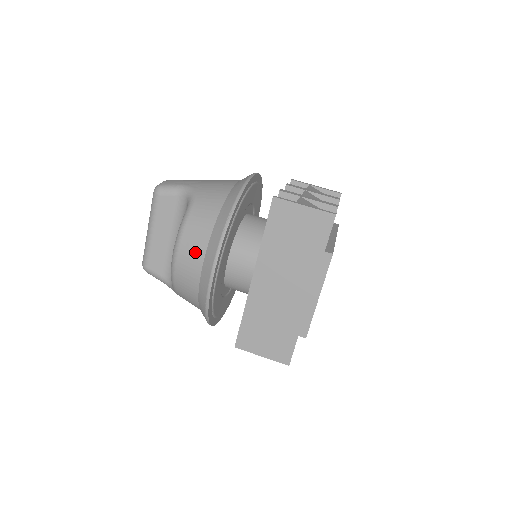
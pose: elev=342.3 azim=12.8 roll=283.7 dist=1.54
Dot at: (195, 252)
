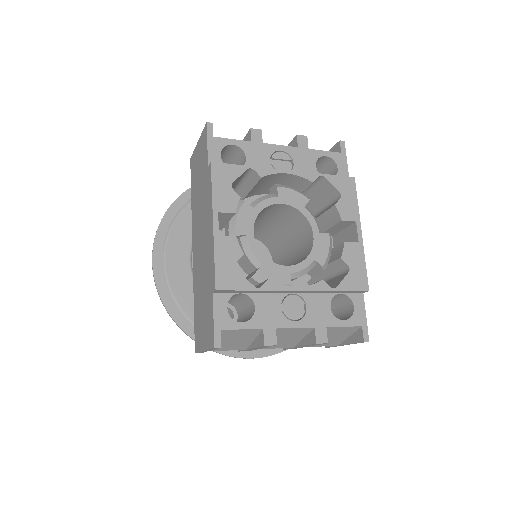
Dot at: occluded
